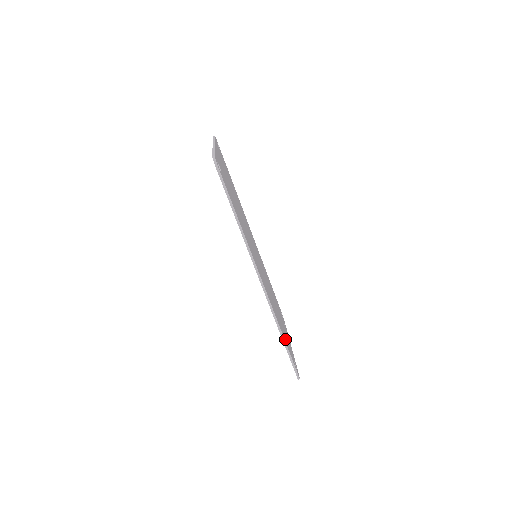
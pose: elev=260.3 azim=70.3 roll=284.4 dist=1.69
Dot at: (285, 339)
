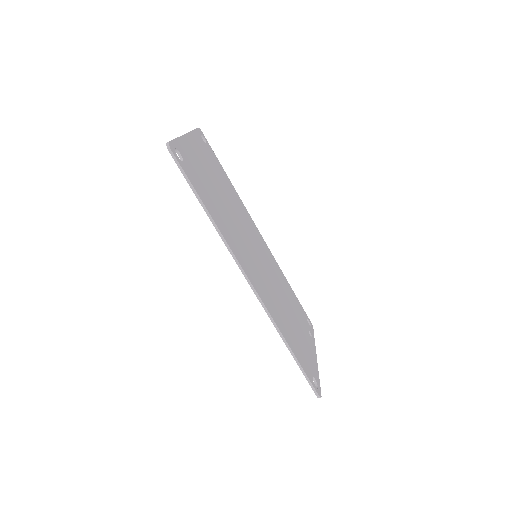
Dot at: (296, 350)
